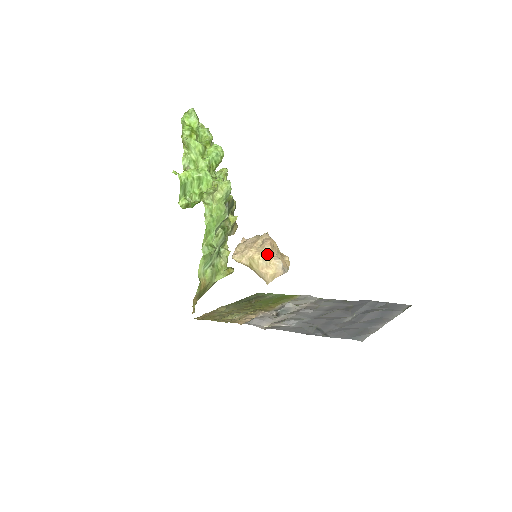
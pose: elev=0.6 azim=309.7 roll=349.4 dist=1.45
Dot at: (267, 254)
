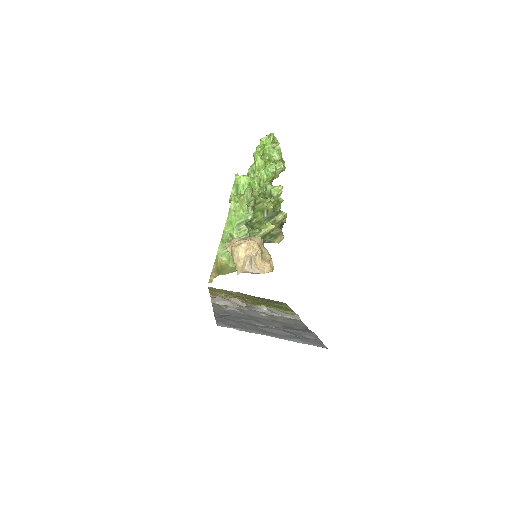
Dot at: (241, 249)
